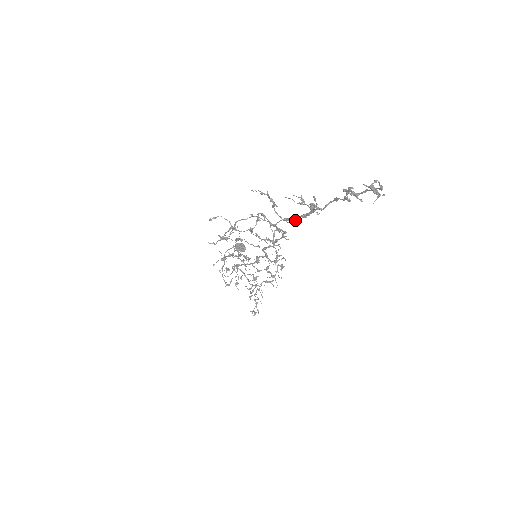
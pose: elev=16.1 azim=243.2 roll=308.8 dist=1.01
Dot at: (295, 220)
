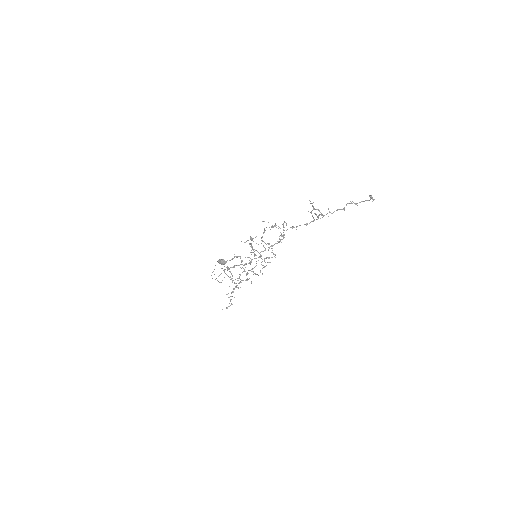
Dot at: occluded
